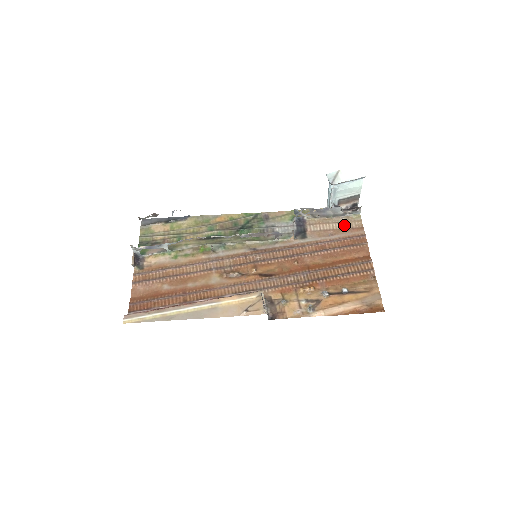
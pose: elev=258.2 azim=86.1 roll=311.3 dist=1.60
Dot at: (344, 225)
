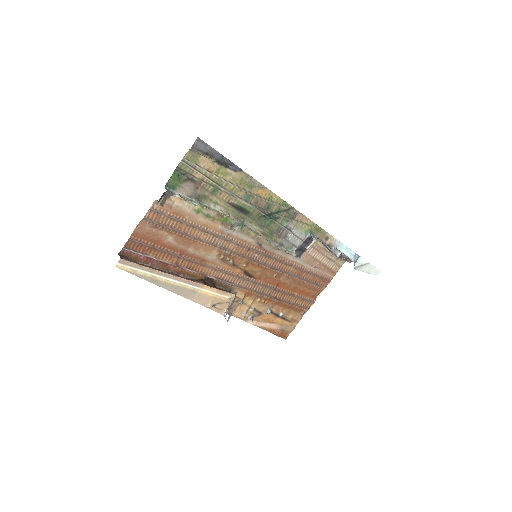
Dot at: (329, 263)
